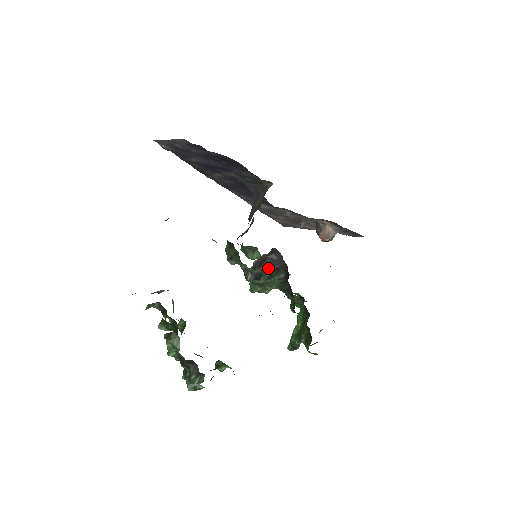
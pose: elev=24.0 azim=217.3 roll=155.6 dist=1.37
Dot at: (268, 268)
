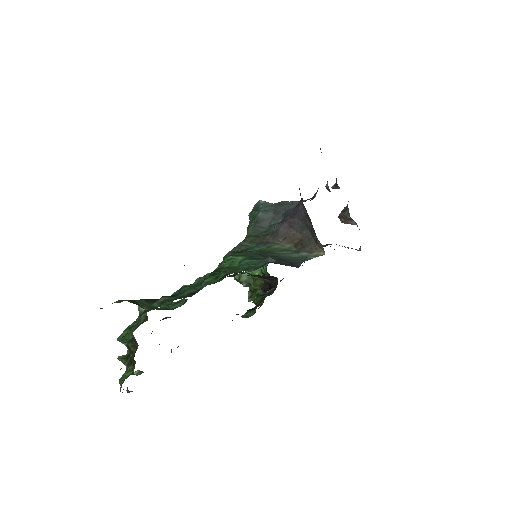
Dot at: (258, 277)
